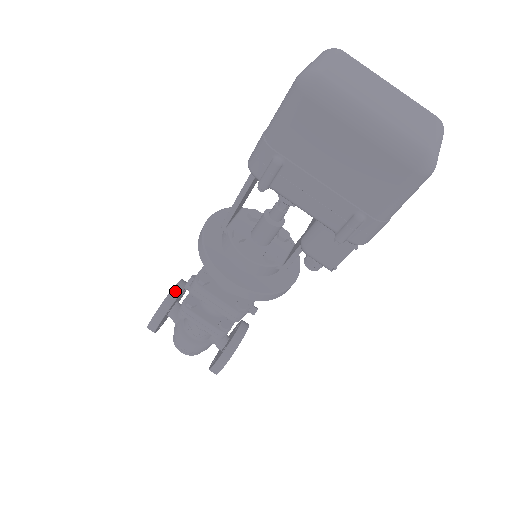
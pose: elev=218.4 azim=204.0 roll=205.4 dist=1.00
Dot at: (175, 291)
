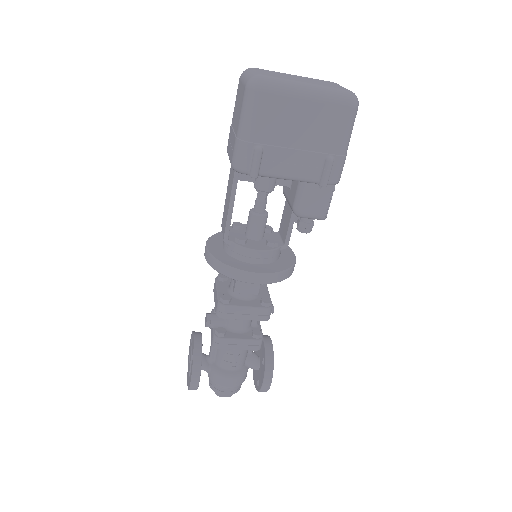
Dot at: (197, 339)
